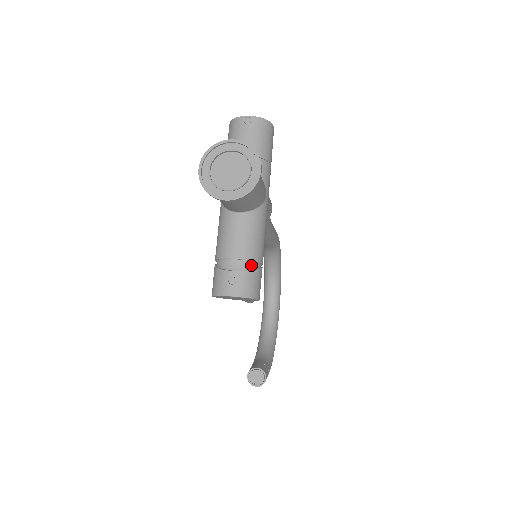
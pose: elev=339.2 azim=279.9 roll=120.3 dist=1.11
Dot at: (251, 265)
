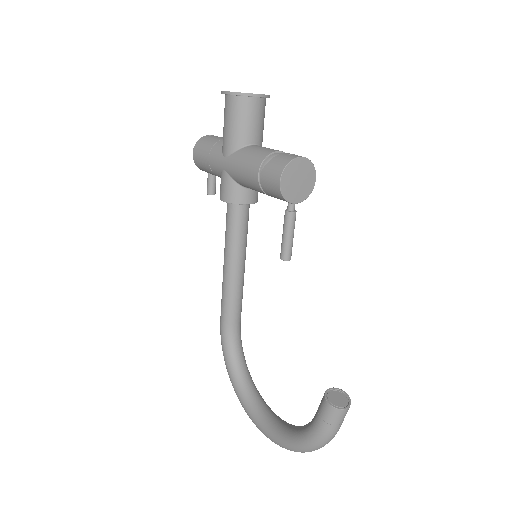
Dot at: occluded
